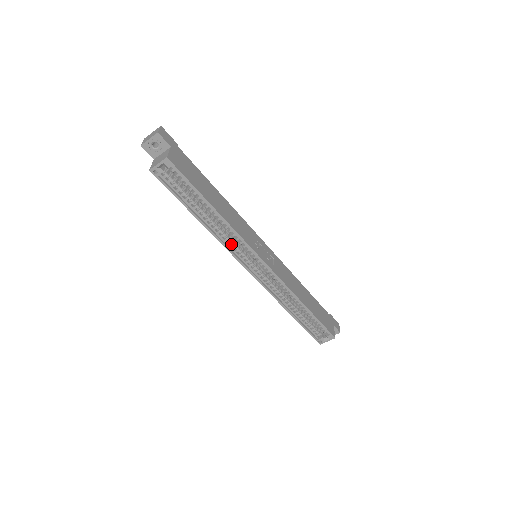
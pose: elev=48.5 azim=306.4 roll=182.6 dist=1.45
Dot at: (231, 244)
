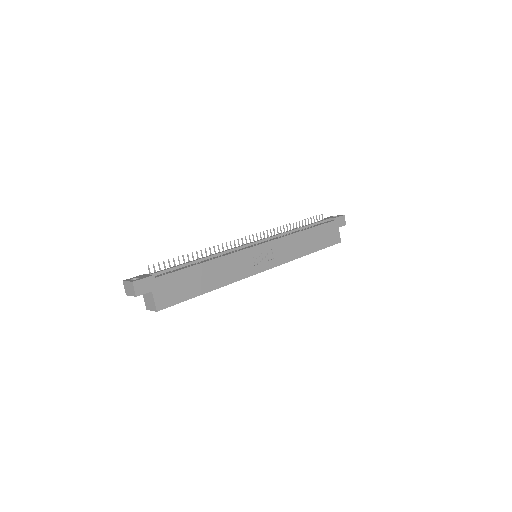
Dot at: occluded
